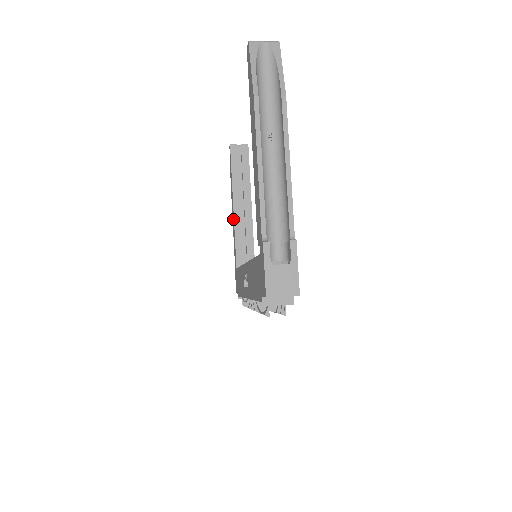
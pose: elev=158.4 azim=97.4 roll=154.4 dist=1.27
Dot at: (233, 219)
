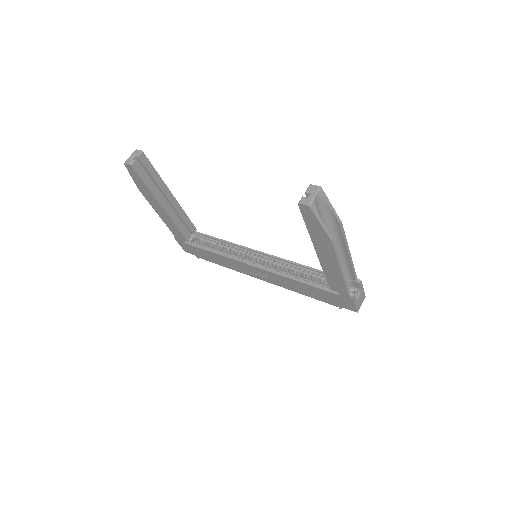
Dot at: (165, 216)
